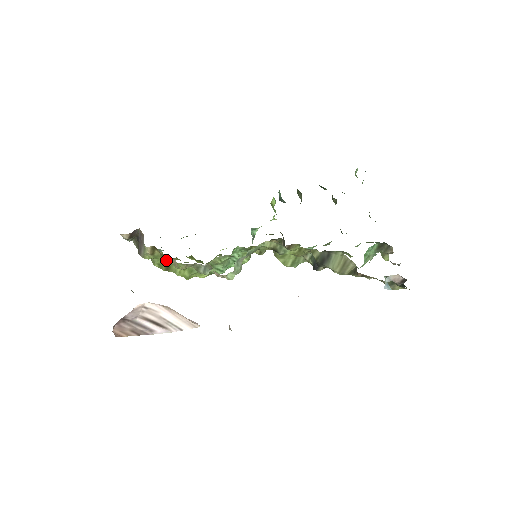
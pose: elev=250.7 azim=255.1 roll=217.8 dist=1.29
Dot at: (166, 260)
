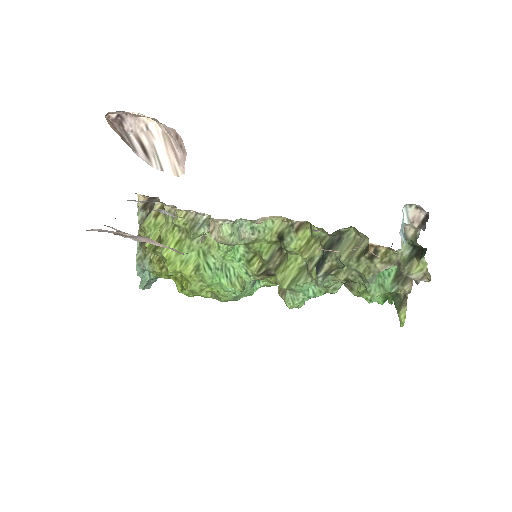
Dot at: (165, 223)
